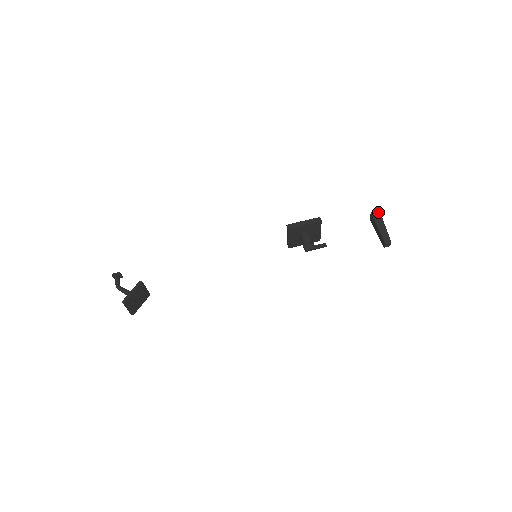
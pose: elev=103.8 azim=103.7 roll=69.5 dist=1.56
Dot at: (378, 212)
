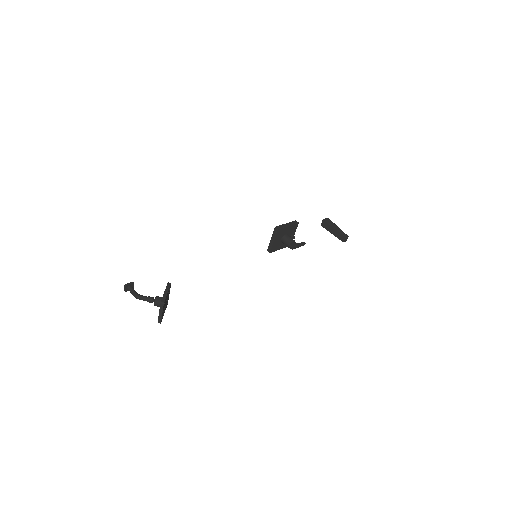
Dot at: (328, 218)
